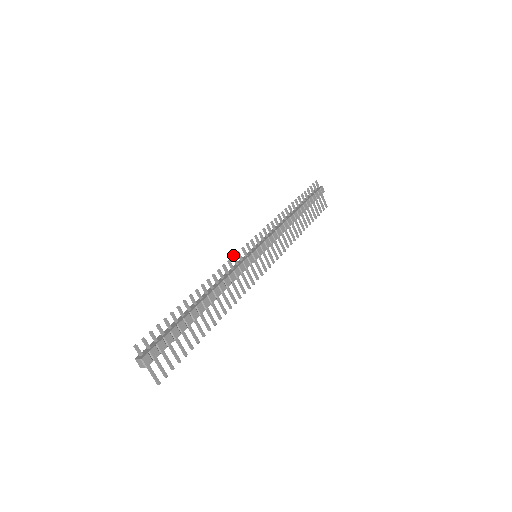
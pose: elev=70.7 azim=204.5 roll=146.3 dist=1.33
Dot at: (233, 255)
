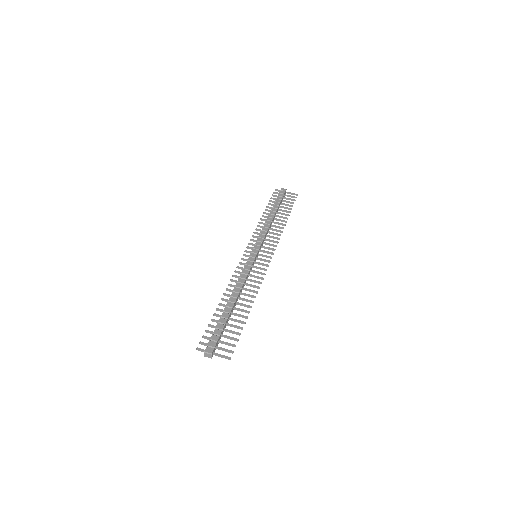
Dot at: (236, 267)
